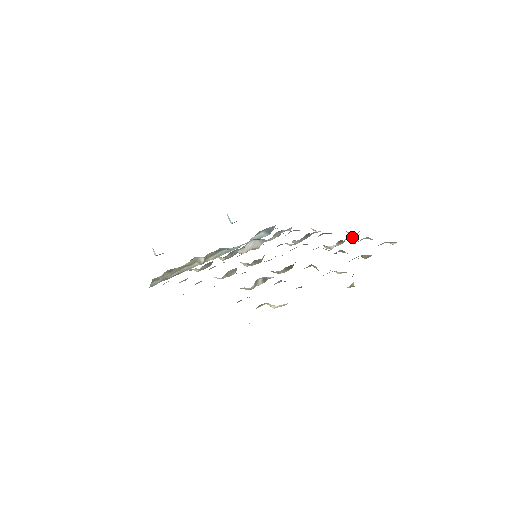
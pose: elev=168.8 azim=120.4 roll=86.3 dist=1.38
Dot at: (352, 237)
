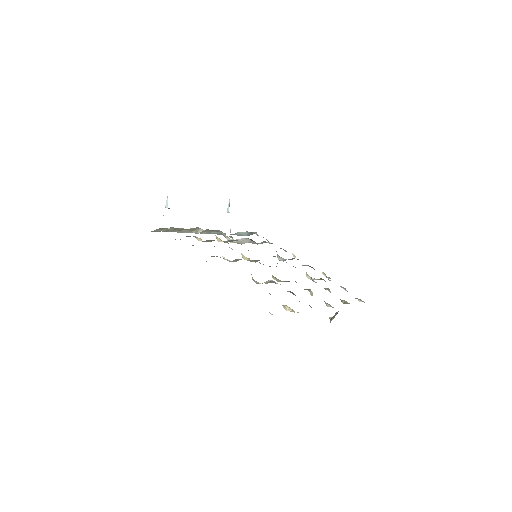
Dot at: (329, 280)
